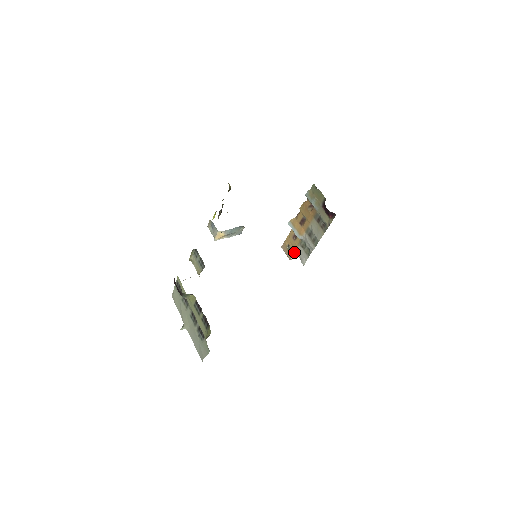
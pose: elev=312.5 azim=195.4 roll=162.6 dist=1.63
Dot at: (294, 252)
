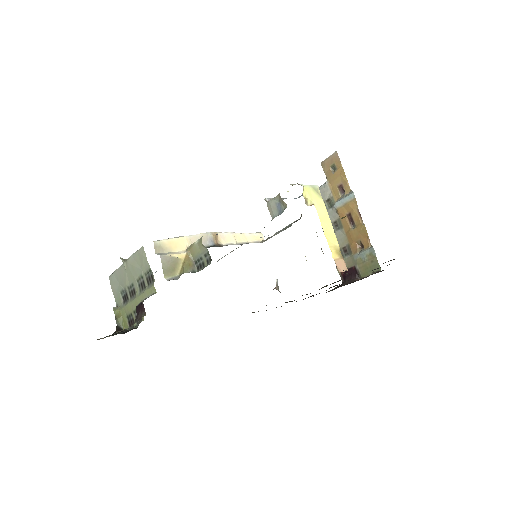
Dot at: (327, 178)
